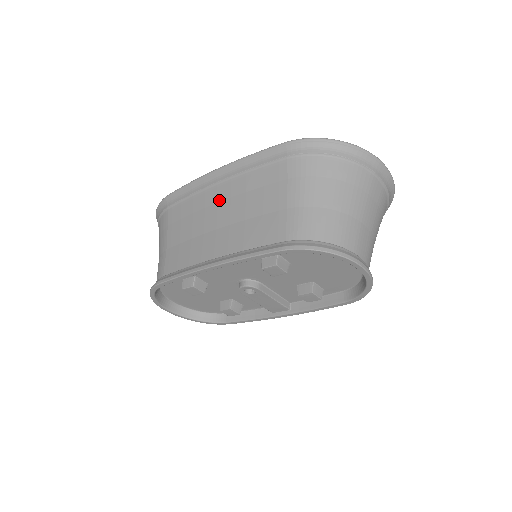
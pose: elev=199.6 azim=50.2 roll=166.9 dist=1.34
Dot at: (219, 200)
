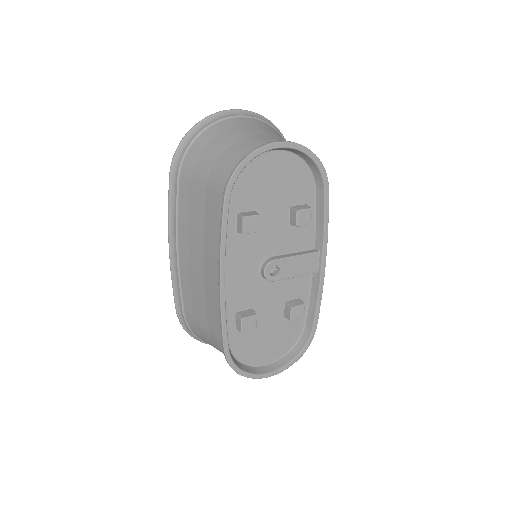
Dot at: (187, 254)
